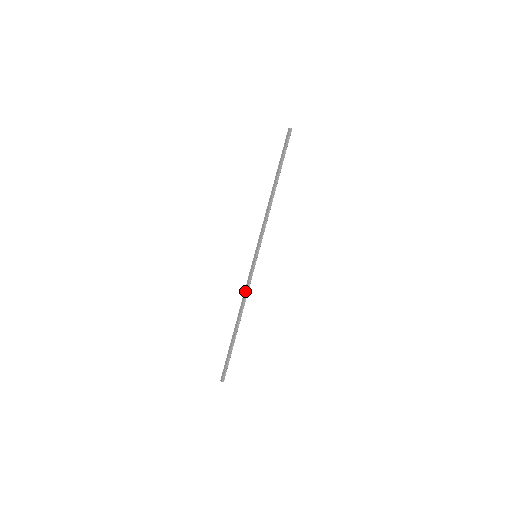
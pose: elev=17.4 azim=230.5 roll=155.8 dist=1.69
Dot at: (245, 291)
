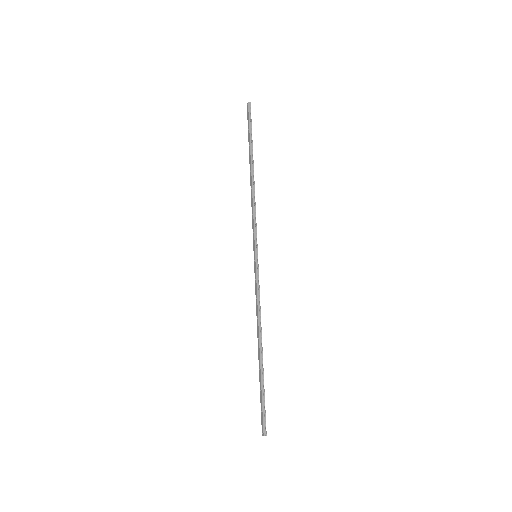
Dot at: (256, 303)
